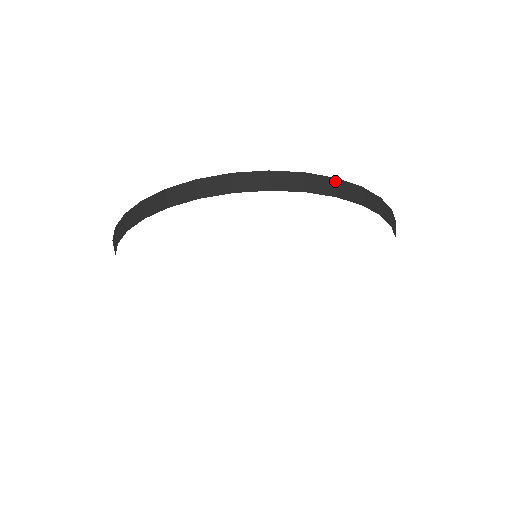
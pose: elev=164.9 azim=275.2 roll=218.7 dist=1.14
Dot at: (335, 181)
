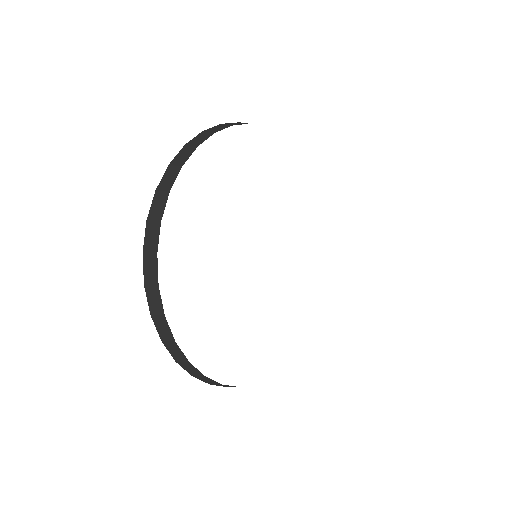
Dot at: occluded
